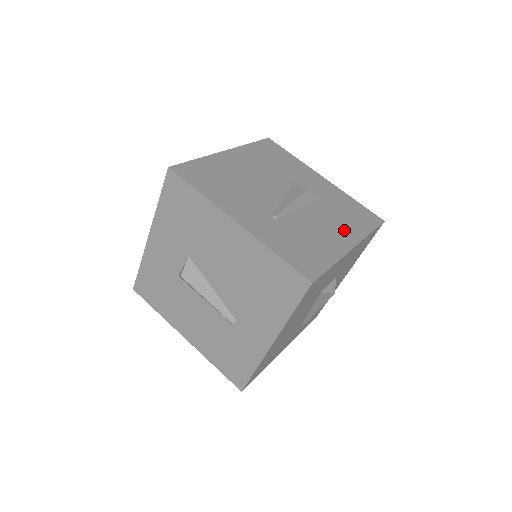
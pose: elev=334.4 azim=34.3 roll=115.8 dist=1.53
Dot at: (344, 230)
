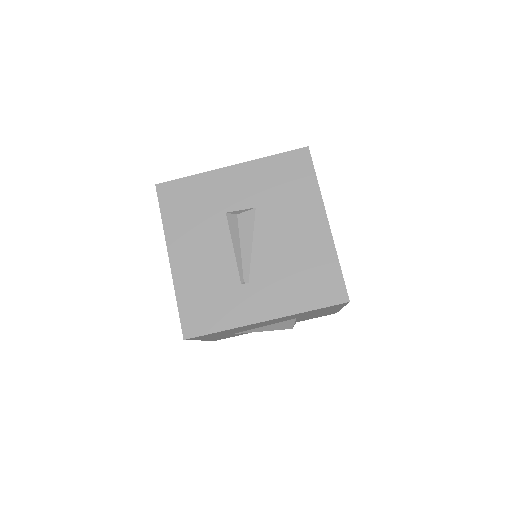
Dot at: occluded
